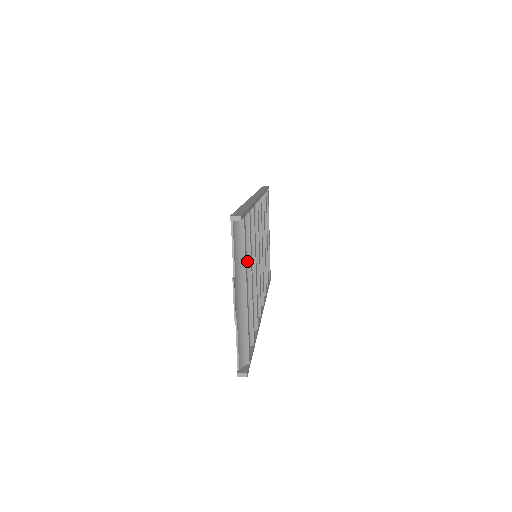
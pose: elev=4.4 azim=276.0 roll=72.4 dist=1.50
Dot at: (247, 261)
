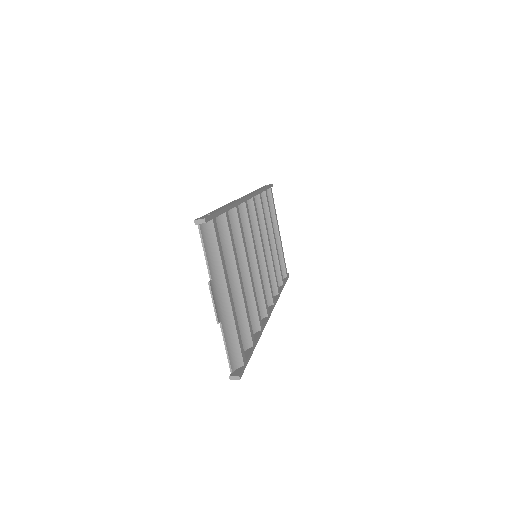
Dot at: (231, 262)
